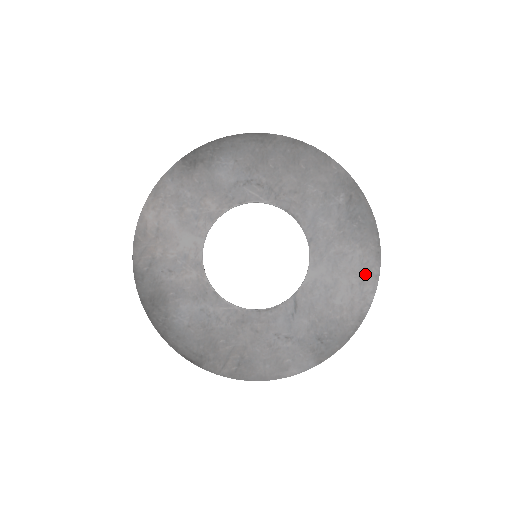
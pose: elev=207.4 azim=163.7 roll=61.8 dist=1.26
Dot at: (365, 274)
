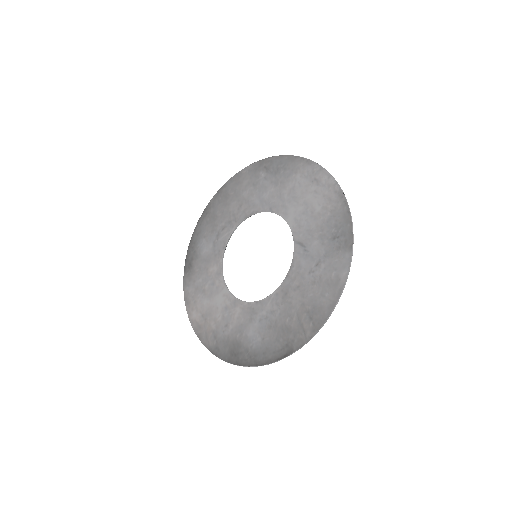
Dot at: (314, 178)
